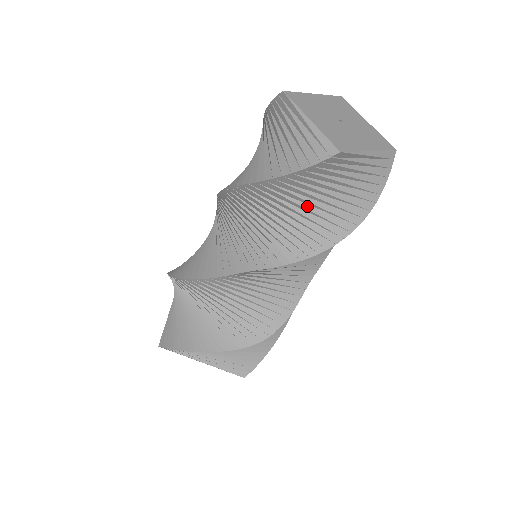
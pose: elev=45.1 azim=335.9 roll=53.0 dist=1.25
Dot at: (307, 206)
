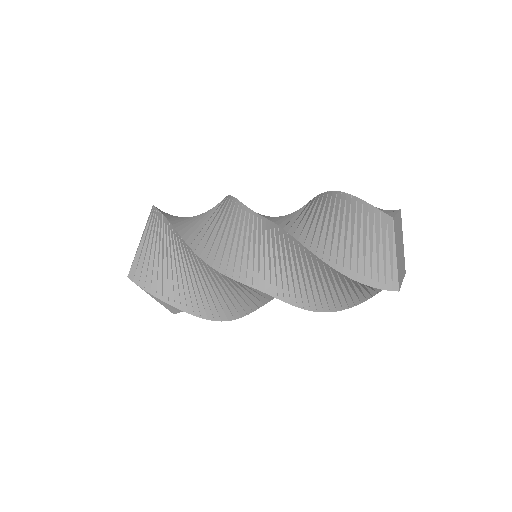
Dot at: (345, 290)
